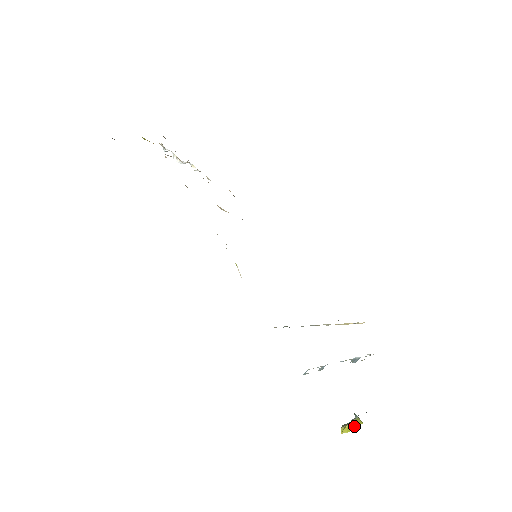
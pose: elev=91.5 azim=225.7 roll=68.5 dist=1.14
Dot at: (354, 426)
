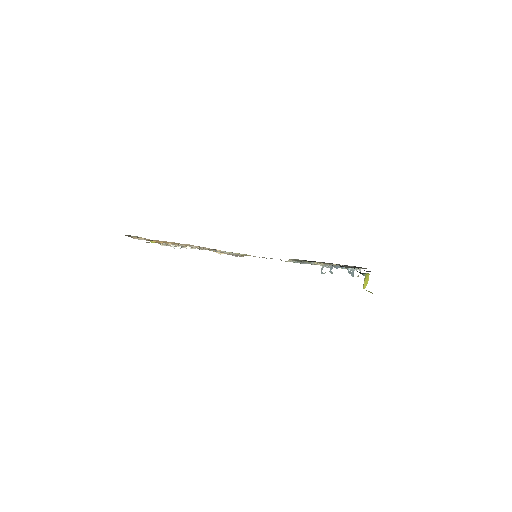
Dot at: (367, 279)
